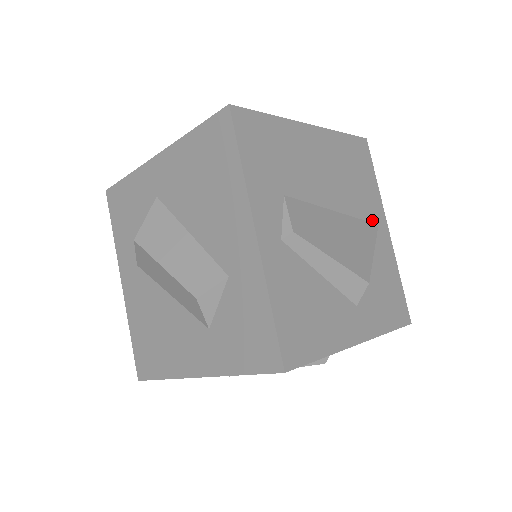
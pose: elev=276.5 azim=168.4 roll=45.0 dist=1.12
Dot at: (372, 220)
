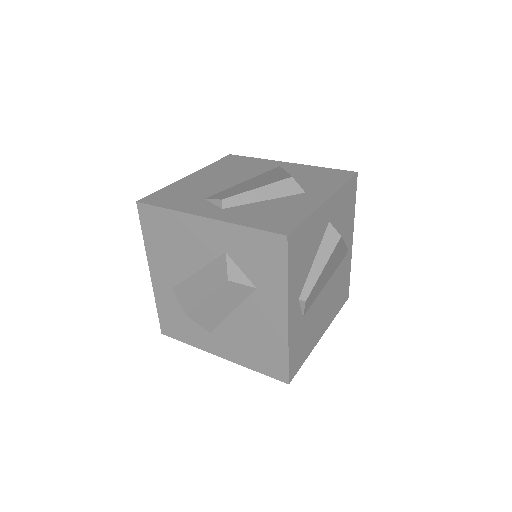
Dot at: (273, 168)
